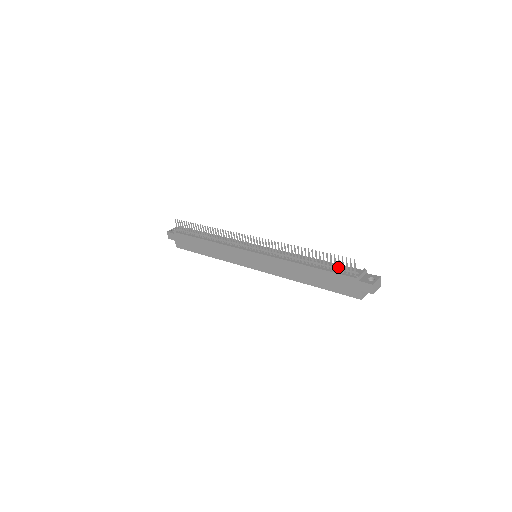
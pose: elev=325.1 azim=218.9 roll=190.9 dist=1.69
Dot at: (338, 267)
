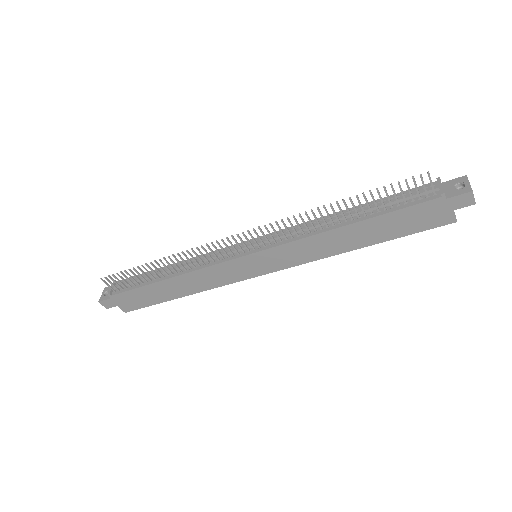
Dot at: (402, 198)
